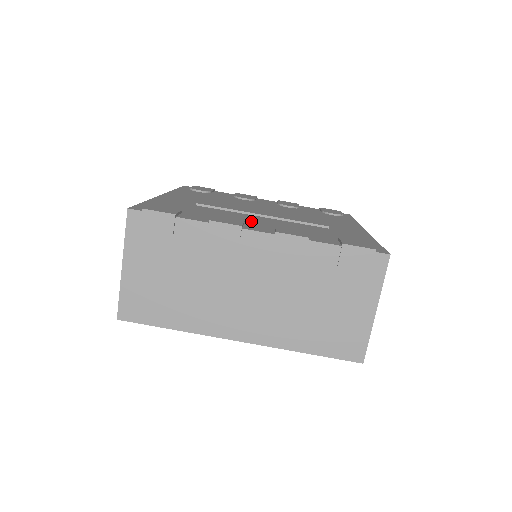
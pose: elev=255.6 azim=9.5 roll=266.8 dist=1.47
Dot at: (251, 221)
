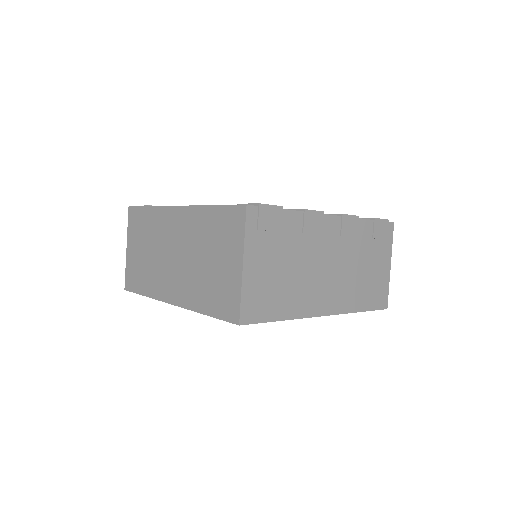
Dot at: occluded
